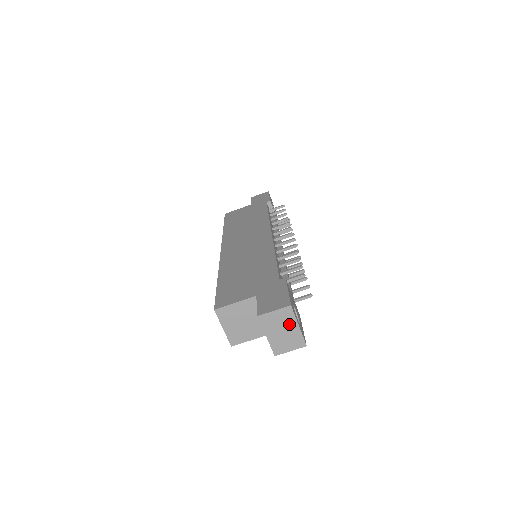
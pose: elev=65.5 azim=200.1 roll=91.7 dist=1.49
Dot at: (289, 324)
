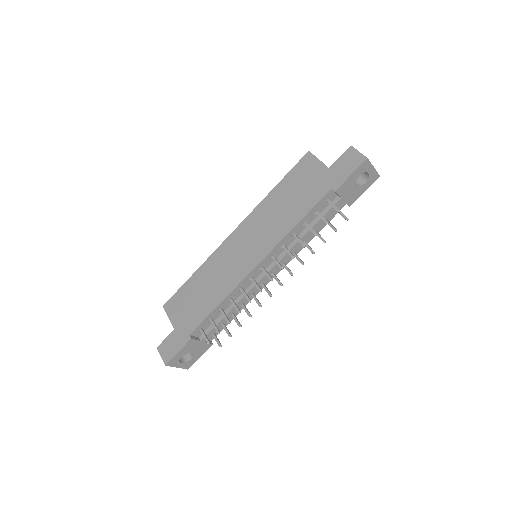
Dot at: occluded
